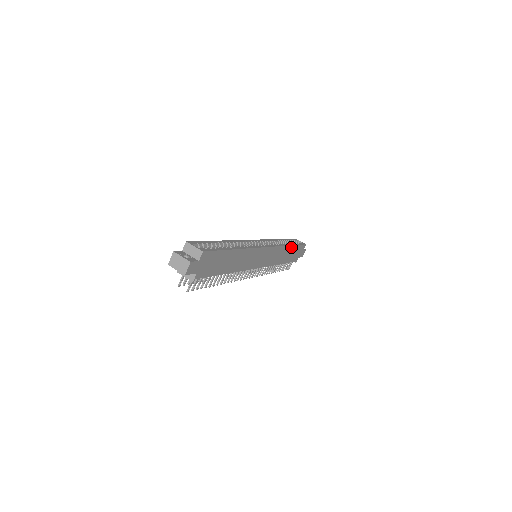
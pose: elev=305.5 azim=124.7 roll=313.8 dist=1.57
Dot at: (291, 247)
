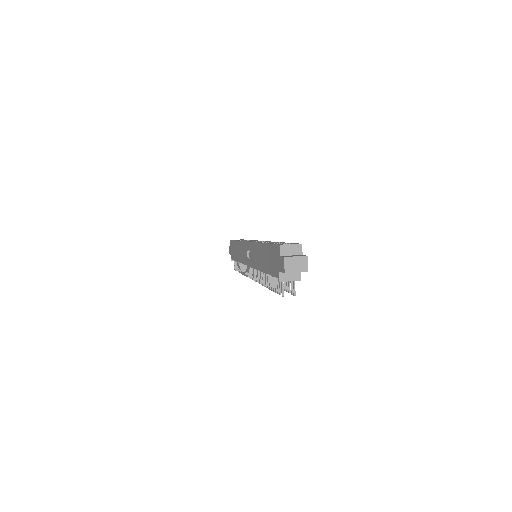
Dot at: occluded
